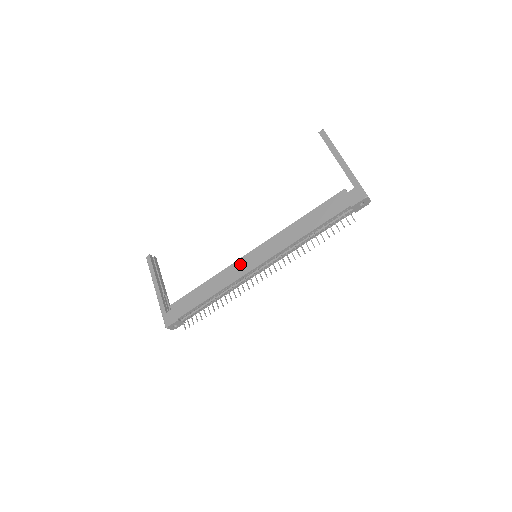
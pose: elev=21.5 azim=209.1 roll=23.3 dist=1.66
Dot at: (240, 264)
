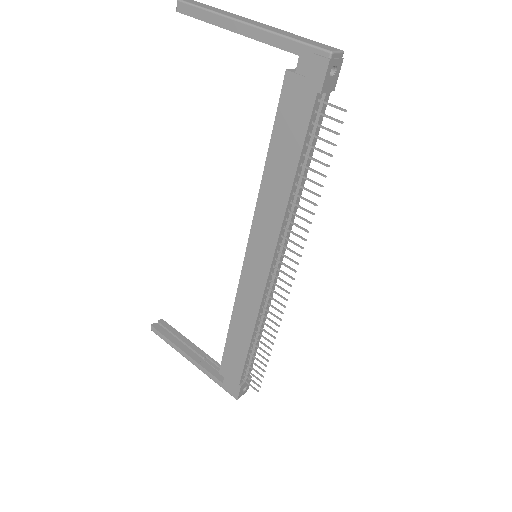
Dot at: (246, 282)
